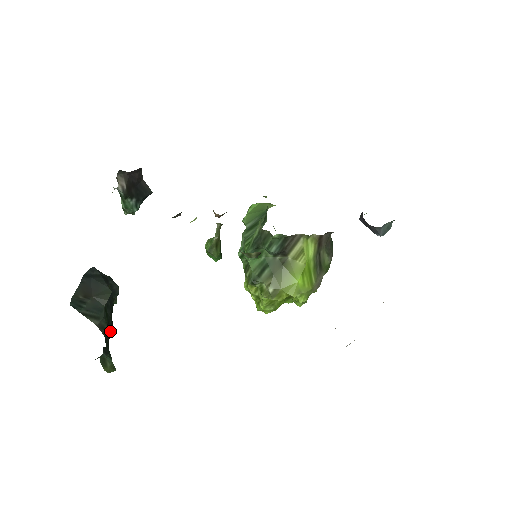
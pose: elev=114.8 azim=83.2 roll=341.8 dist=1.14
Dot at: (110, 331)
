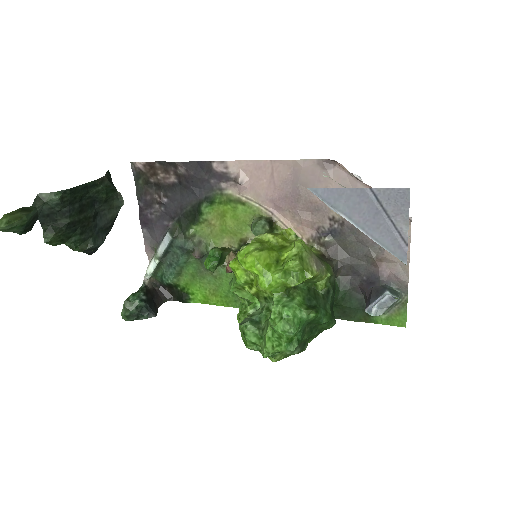
Dot at: (76, 211)
